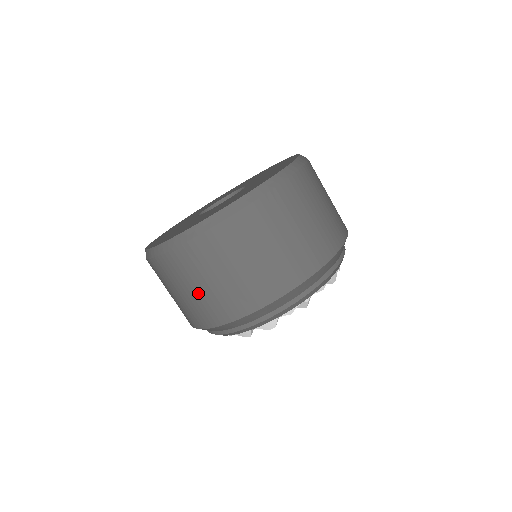
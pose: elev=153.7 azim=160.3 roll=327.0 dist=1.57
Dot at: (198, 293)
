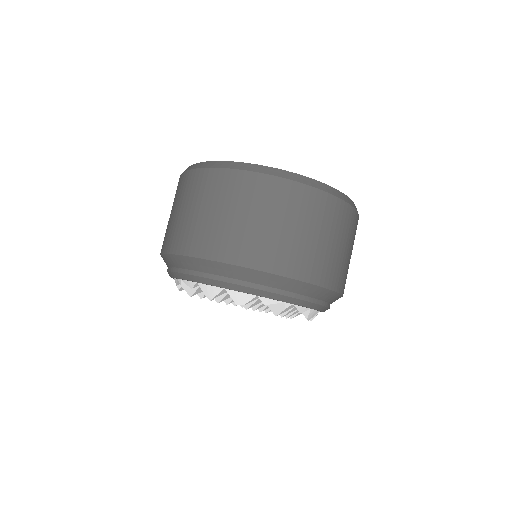
Dot at: (217, 218)
